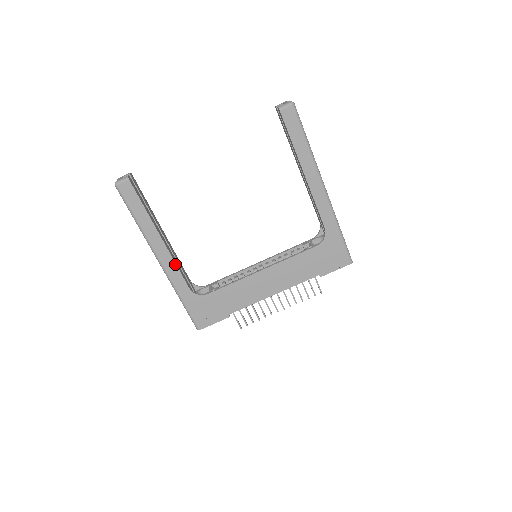
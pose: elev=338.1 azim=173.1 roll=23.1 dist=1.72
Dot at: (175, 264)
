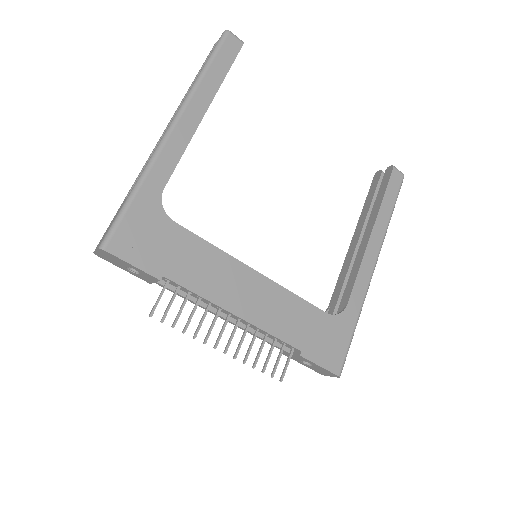
Dot at: (185, 148)
